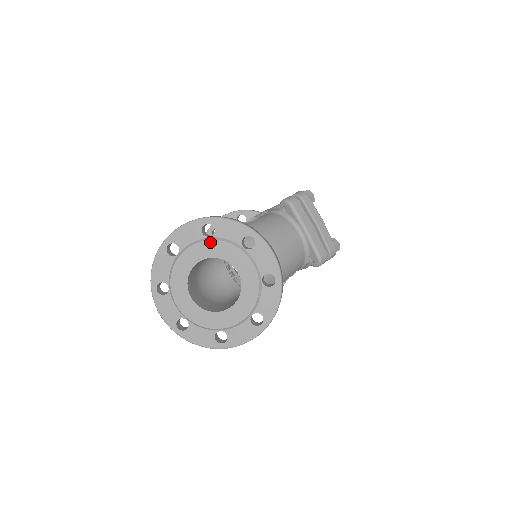
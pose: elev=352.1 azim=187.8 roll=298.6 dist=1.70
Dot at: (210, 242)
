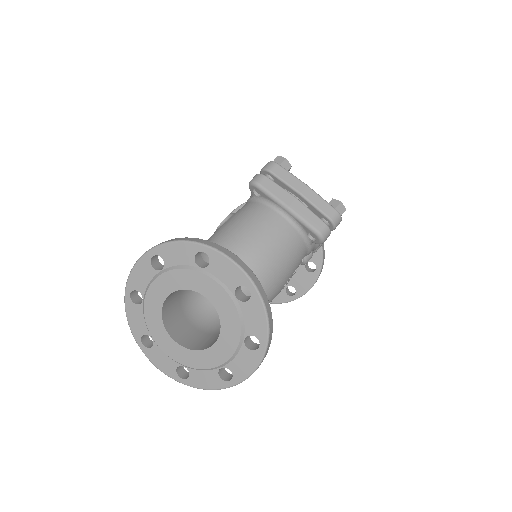
Dot at: (164, 275)
